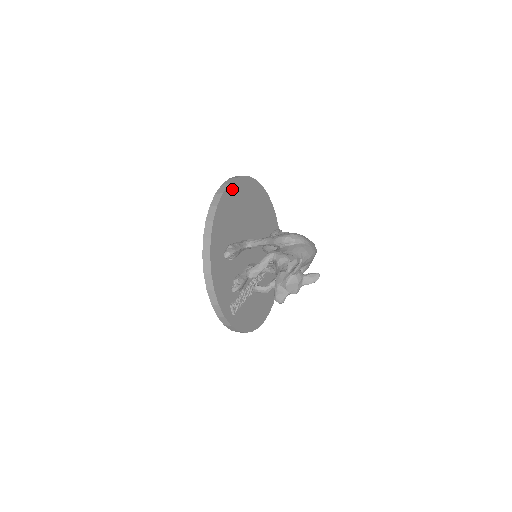
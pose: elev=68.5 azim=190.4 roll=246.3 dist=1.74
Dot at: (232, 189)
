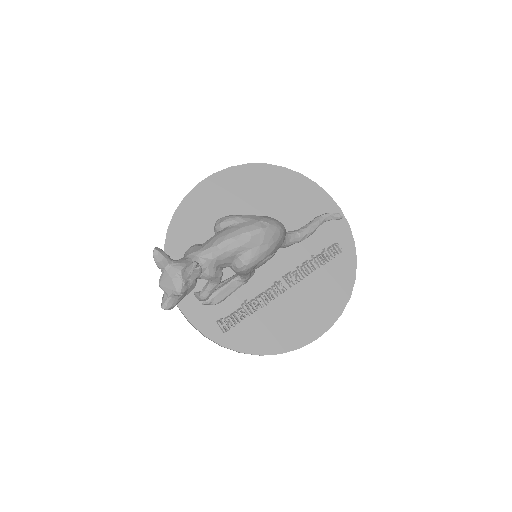
Dot at: (206, 187)
